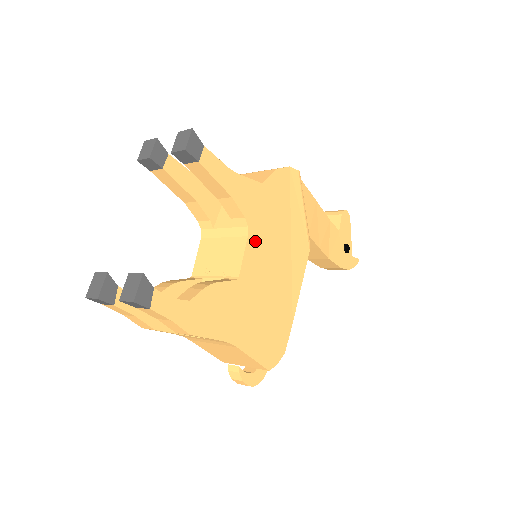
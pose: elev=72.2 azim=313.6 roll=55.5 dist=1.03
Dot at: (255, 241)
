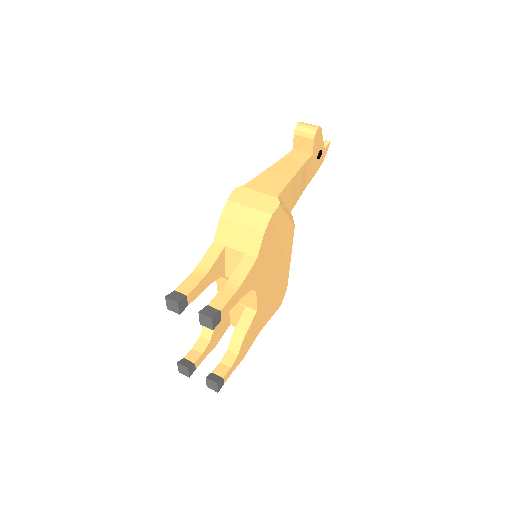
Dot at: (261, 285)
